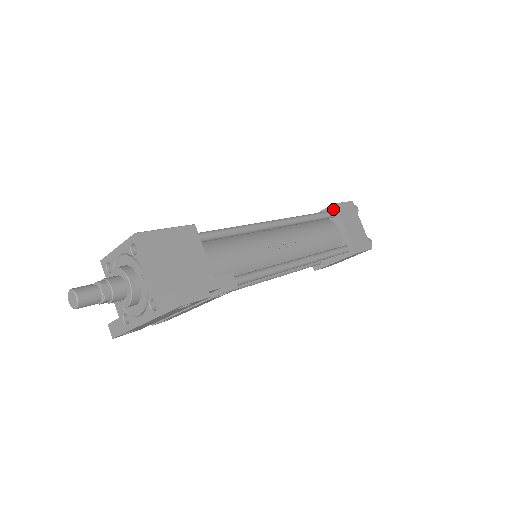
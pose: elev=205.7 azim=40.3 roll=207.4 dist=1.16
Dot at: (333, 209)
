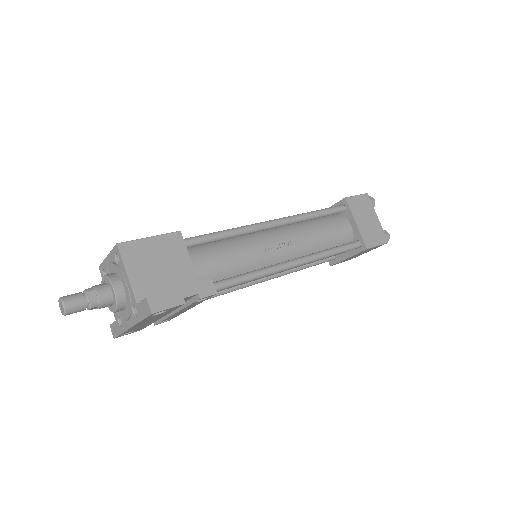
Dot at: (344, 203)
